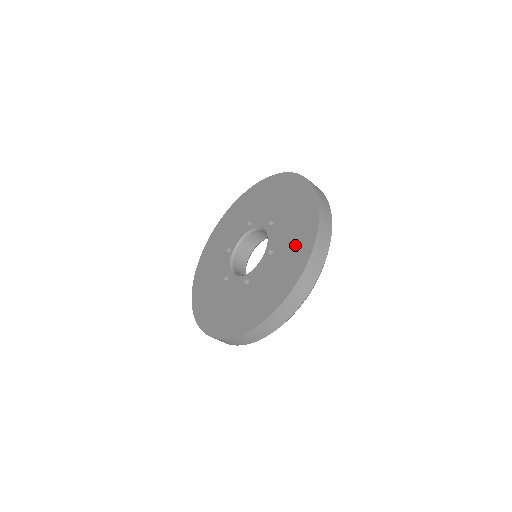
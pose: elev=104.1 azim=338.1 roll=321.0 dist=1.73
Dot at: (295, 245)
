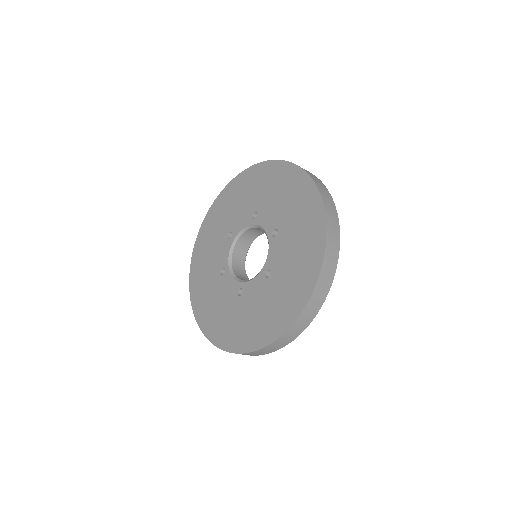
Dot at: (291, 285)
